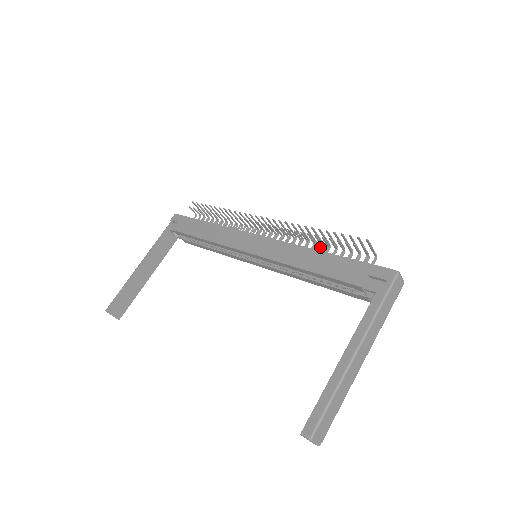
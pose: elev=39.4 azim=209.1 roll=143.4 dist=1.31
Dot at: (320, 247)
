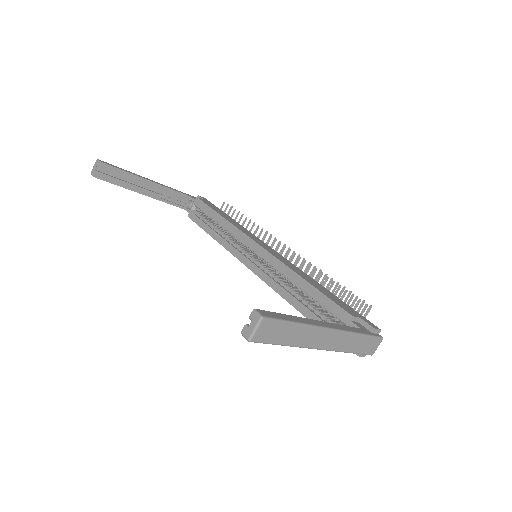
Dot at: occluded
